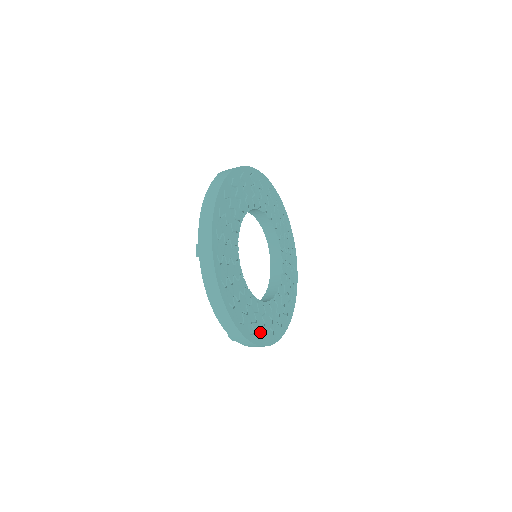
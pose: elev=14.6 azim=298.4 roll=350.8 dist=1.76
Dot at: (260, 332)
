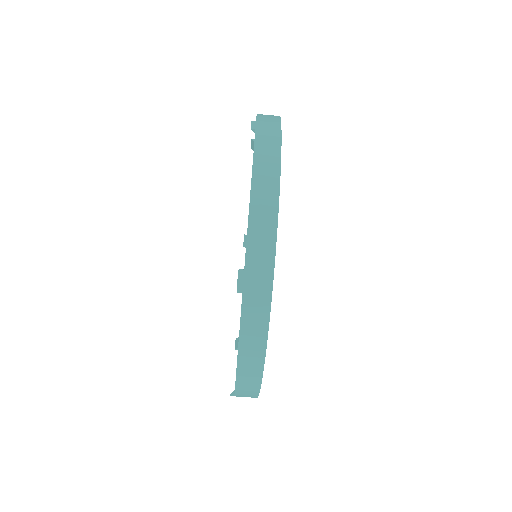
Dot at: occluded
